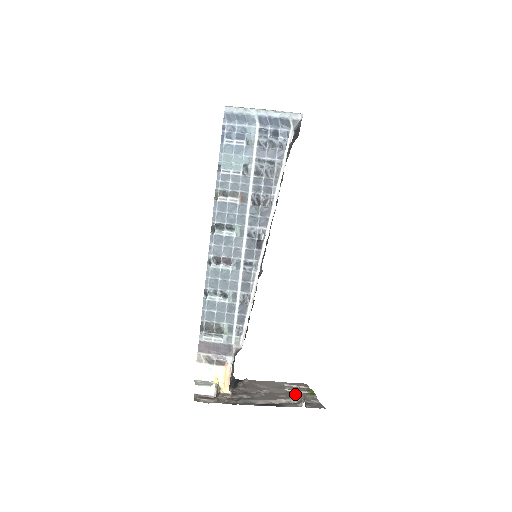
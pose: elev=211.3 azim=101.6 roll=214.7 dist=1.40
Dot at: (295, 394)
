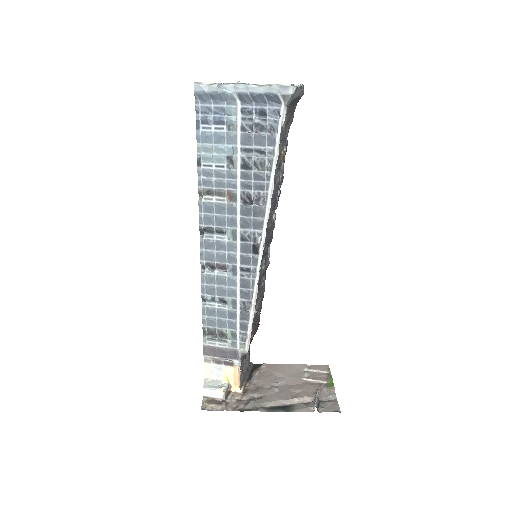
Dot at: (312, 387)
